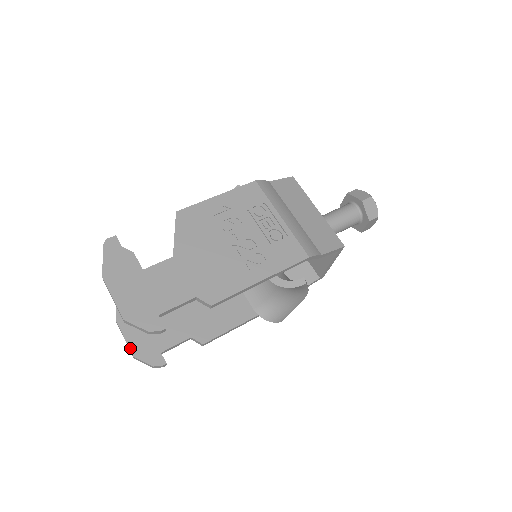
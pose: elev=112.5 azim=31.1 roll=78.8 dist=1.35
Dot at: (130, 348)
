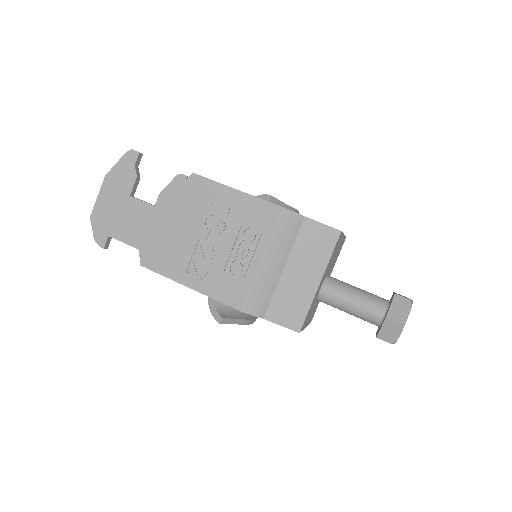
Dot at: occluded
